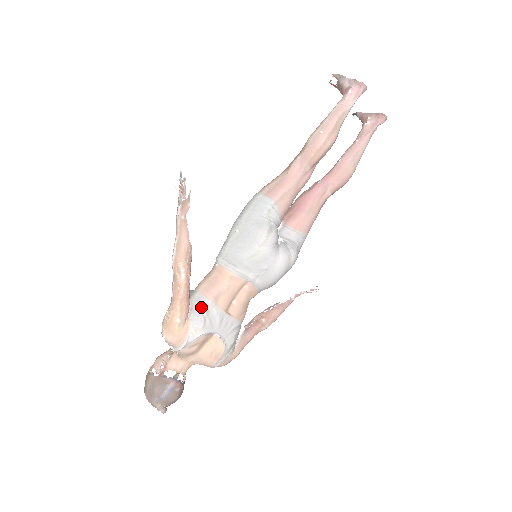
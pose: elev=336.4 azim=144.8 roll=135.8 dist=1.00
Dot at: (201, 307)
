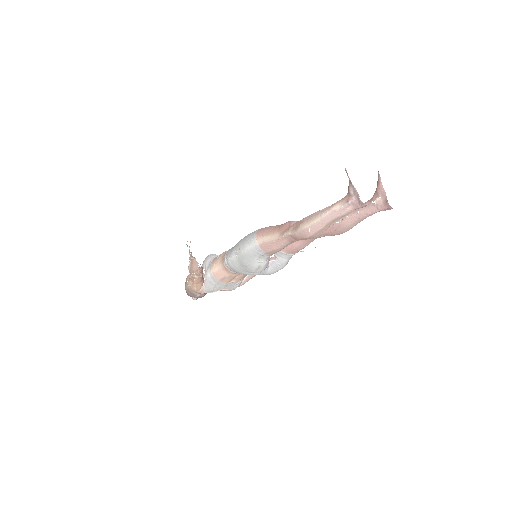
Dot at: (211, 283)
